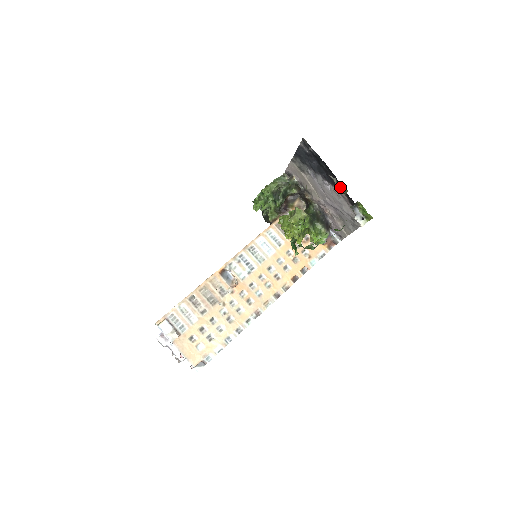
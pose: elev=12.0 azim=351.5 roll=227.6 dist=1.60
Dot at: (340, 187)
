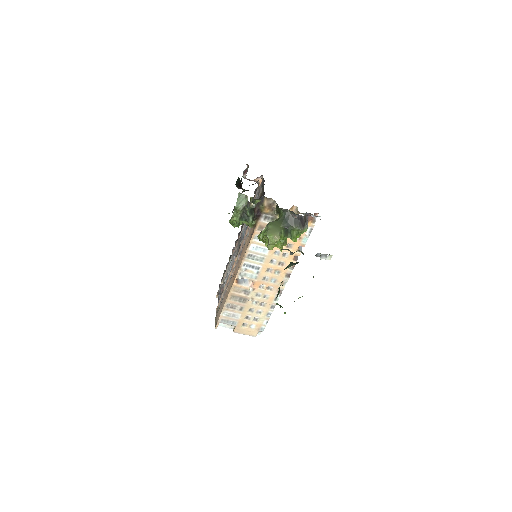
Dot at: occluded
